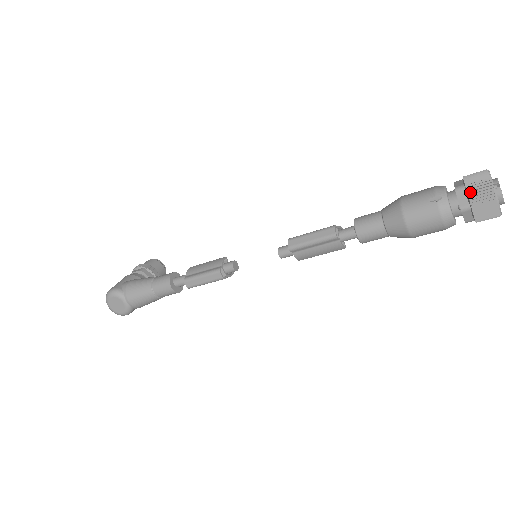
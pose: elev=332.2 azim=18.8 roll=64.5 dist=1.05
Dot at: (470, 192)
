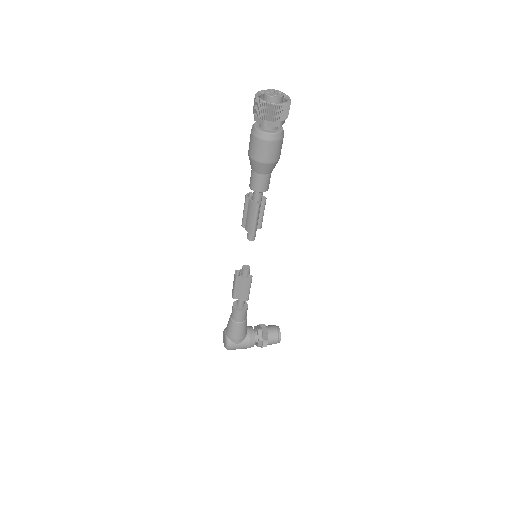
Dot at: occluded
